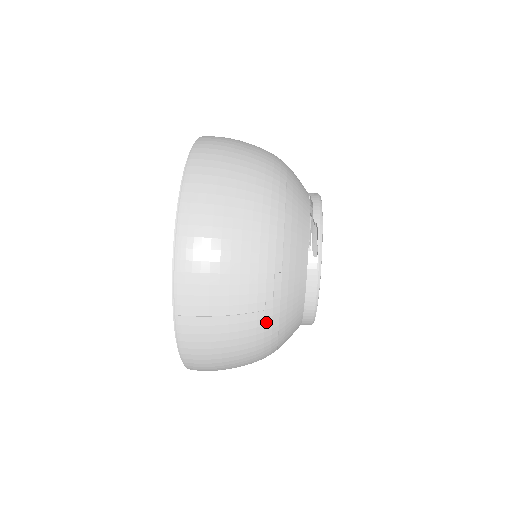
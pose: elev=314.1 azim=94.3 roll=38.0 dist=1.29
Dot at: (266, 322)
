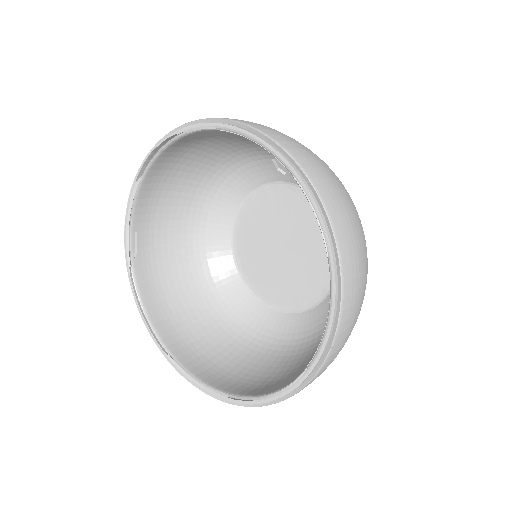
Dot at: occluded
